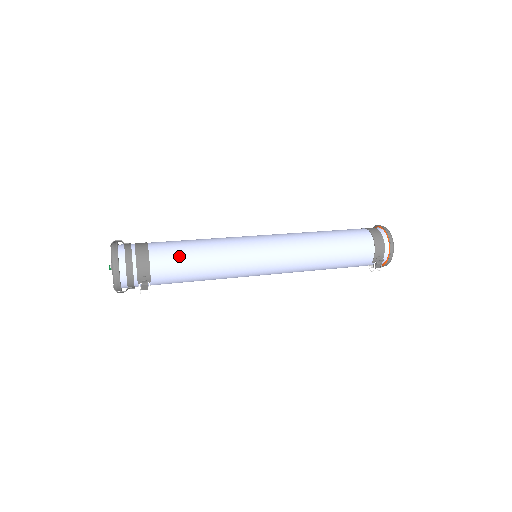
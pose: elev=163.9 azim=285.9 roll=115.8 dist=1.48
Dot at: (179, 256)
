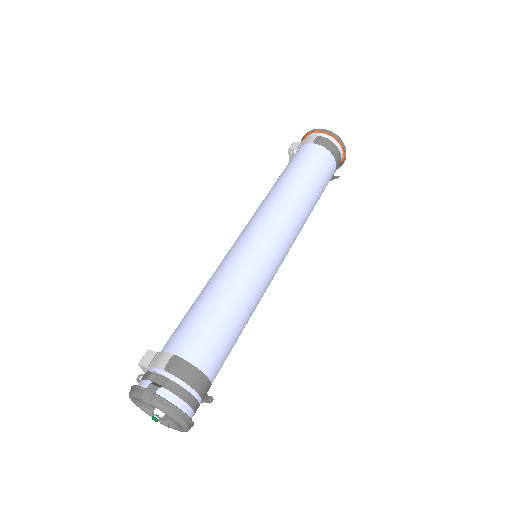
Dot at: (230, 346)
